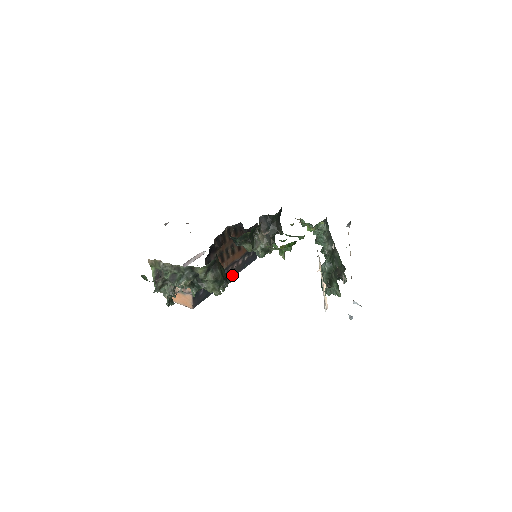
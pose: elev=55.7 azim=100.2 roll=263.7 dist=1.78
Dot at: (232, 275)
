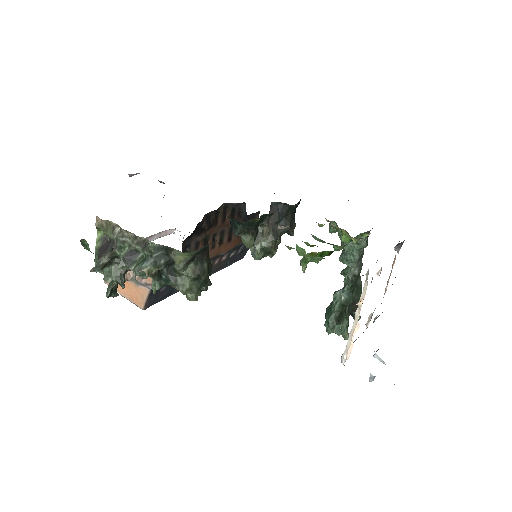
Dot at: occluded
